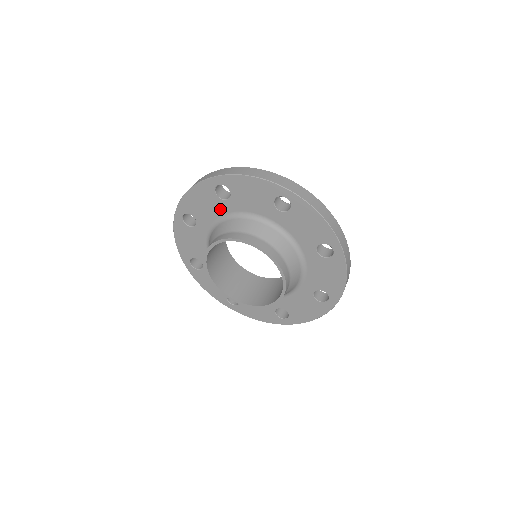
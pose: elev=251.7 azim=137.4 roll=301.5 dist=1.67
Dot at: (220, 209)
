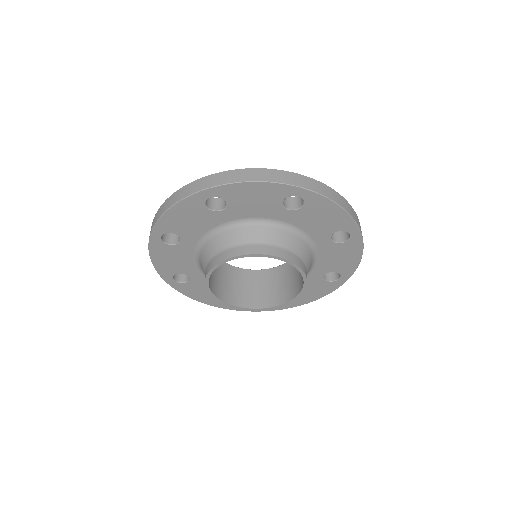
Dot at: (186, 251)
